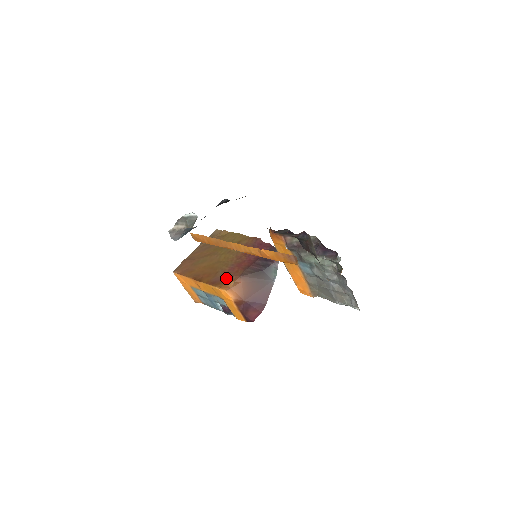
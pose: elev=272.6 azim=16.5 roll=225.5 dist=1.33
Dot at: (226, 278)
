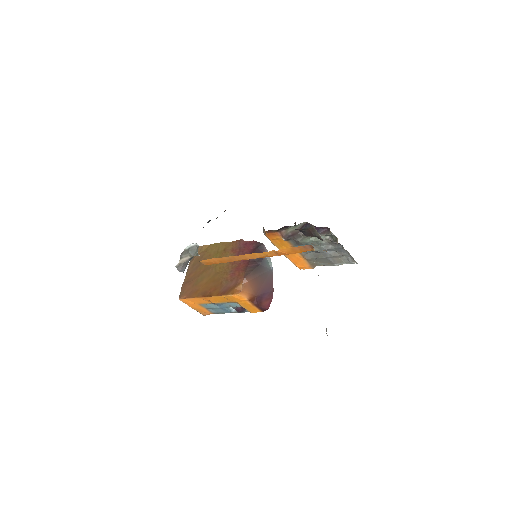
Dot at: (233, 284)
